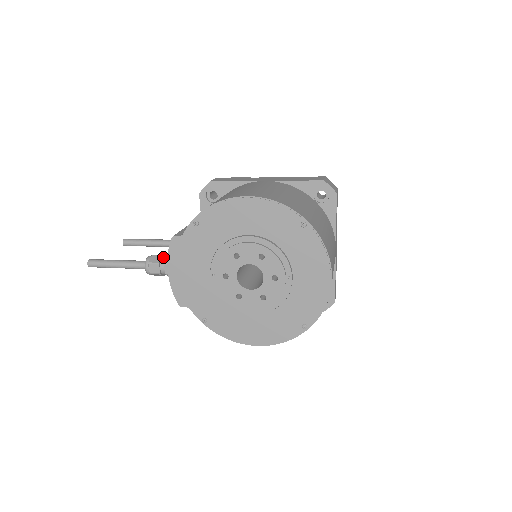
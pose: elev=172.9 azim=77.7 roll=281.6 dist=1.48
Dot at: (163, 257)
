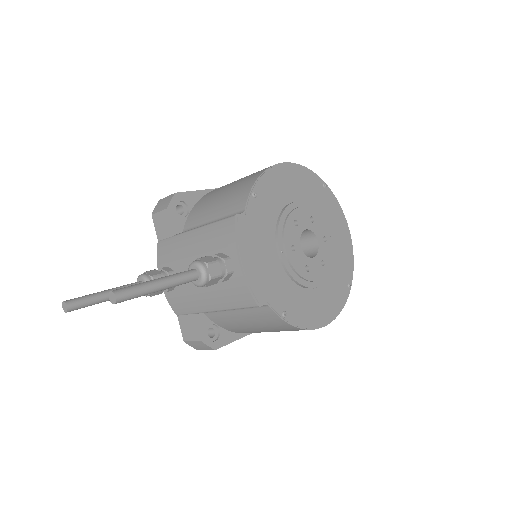
Dot at: (210, 258)
